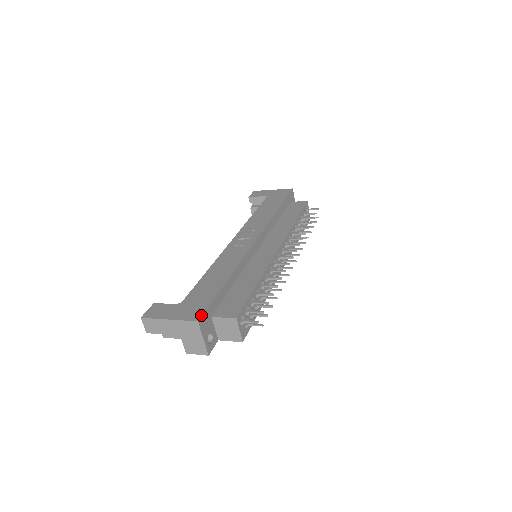
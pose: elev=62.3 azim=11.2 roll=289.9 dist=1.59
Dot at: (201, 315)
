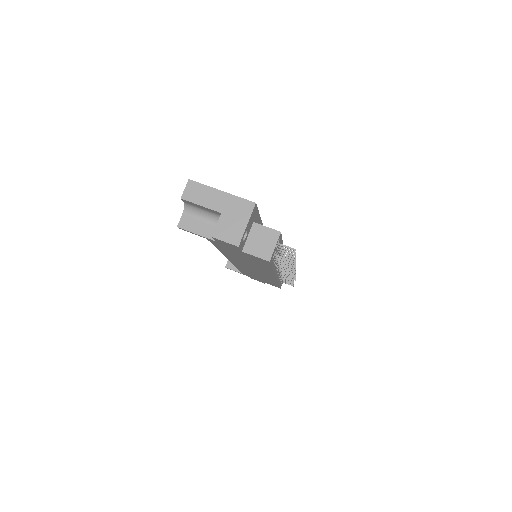
Dot at: (256, 205)
